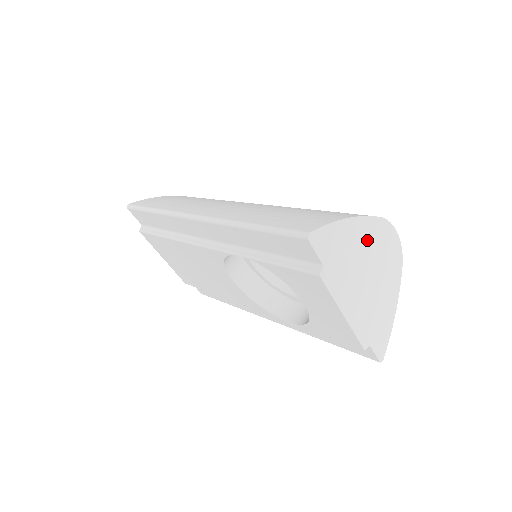
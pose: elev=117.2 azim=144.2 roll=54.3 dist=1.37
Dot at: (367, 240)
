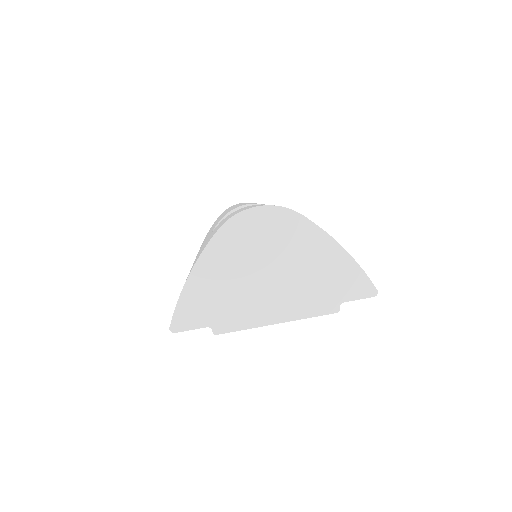
Dot at: (229, 258)
